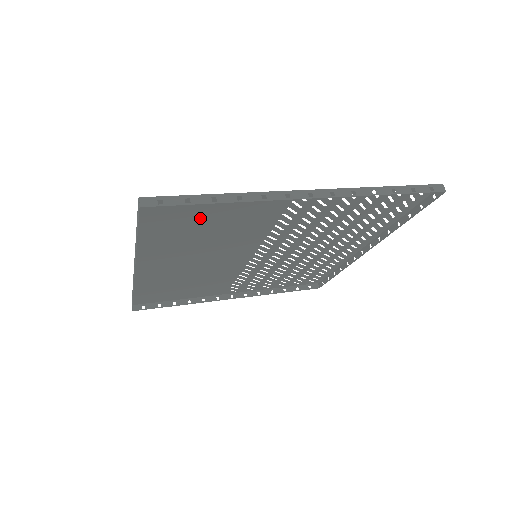
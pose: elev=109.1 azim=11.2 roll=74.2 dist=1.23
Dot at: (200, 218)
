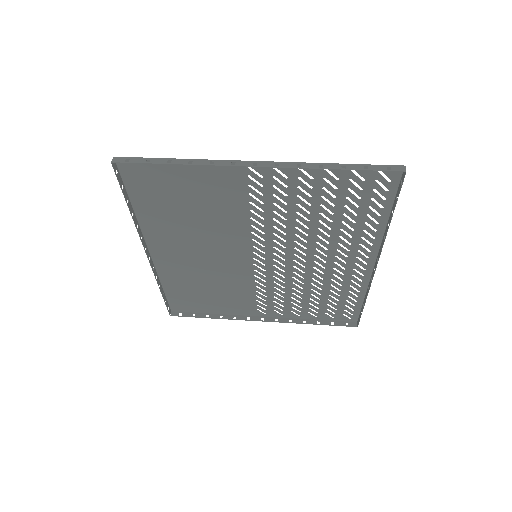
Dot at: (175, 190)
